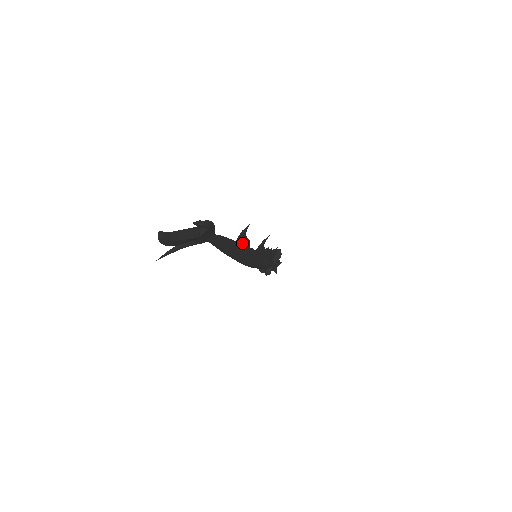
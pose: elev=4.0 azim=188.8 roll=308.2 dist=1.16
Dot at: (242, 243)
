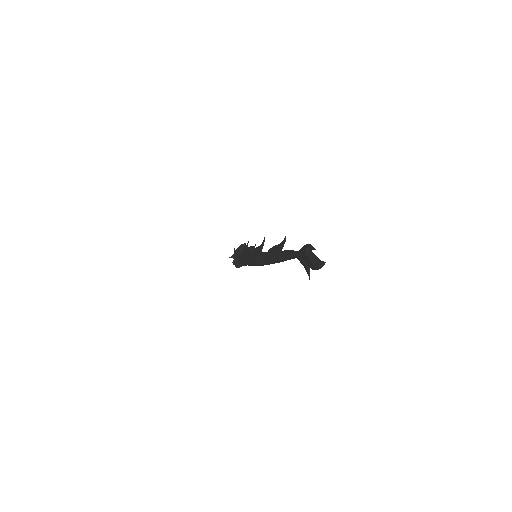
Dot at: occluded
